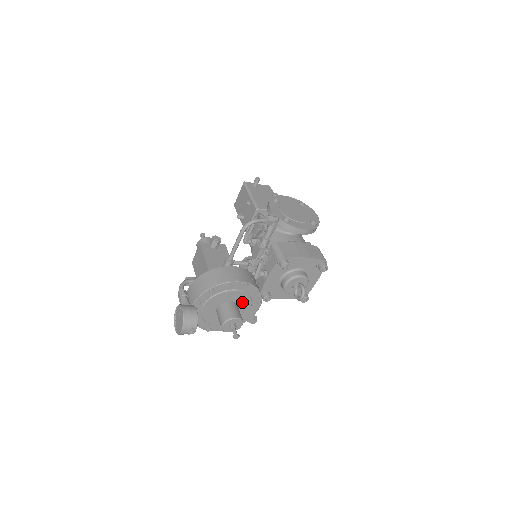
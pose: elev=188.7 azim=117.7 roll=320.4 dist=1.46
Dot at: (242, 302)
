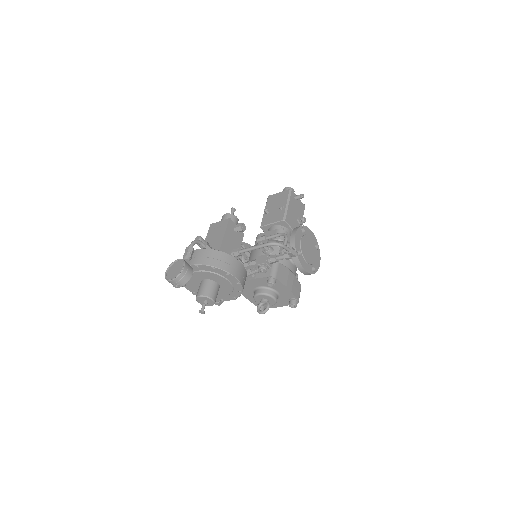
Dot at: (224, 289)
